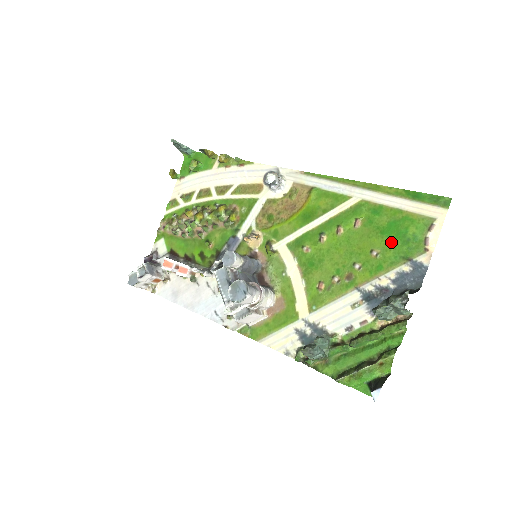
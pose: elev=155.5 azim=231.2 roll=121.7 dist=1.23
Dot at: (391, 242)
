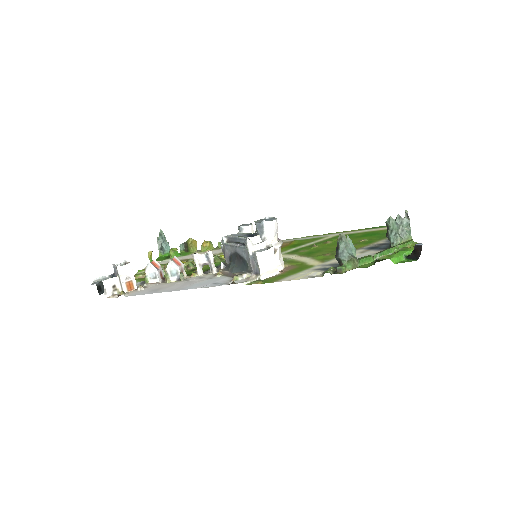
Dot at: (372, 237)
